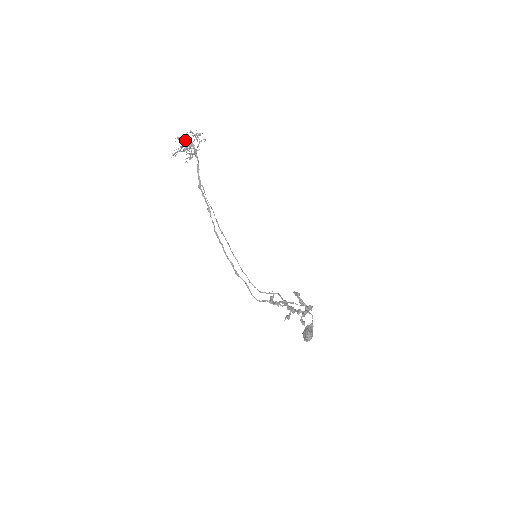
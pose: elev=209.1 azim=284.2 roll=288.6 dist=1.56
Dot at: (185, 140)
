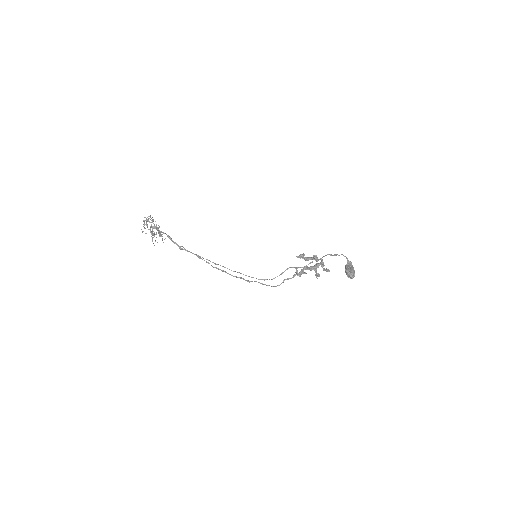
Dot at: occluded
